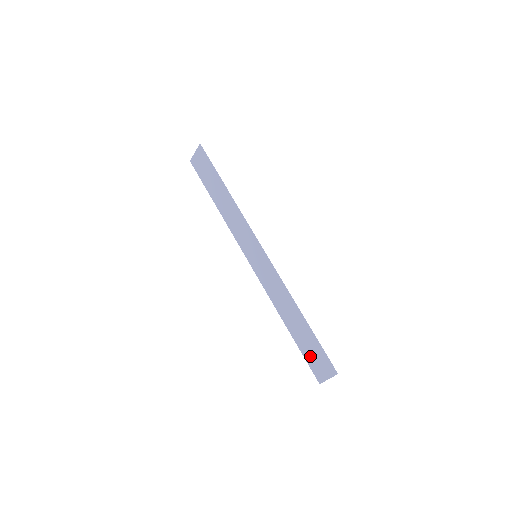
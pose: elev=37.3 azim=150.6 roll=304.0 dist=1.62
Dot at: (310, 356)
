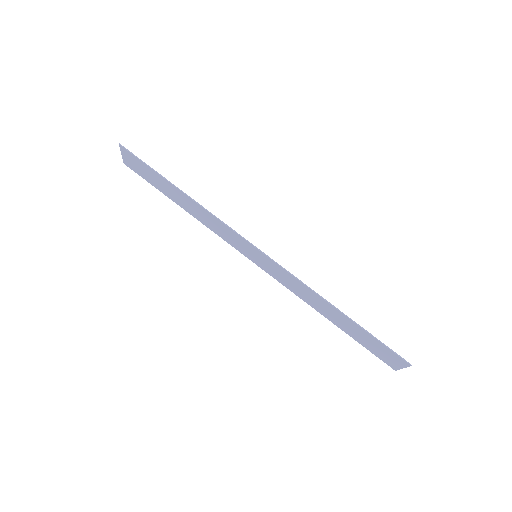
Dot at: (371, 348)
